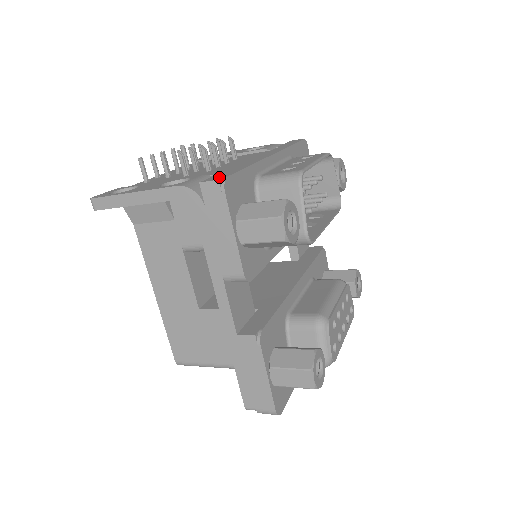
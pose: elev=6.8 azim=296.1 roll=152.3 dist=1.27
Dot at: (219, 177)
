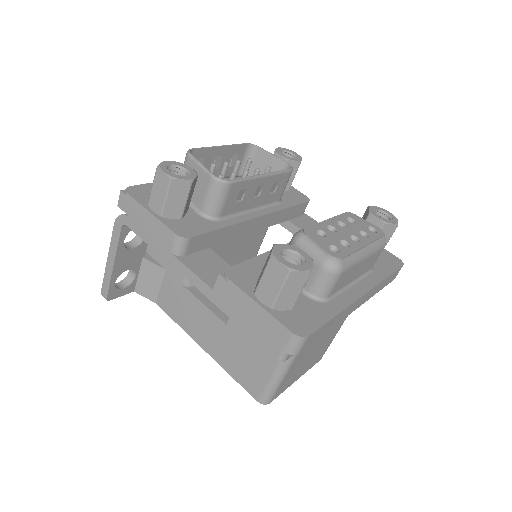
Dot at: occluded
